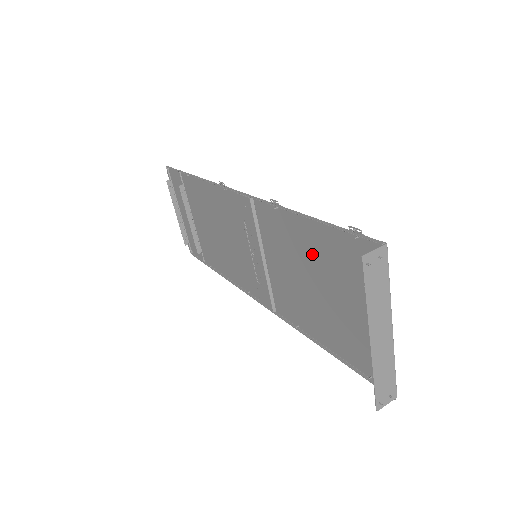
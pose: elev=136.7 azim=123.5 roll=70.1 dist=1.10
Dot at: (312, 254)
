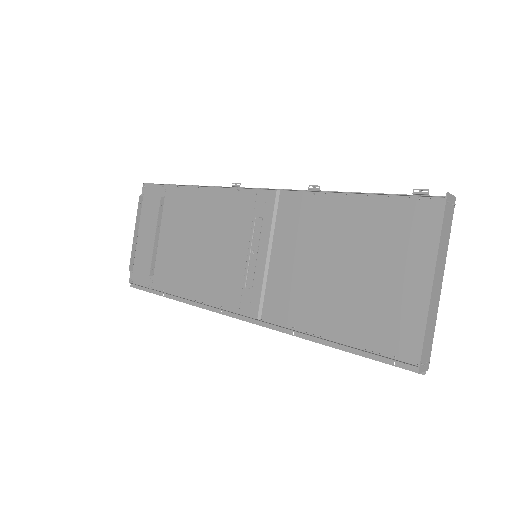
Dot at: (349, 232)
